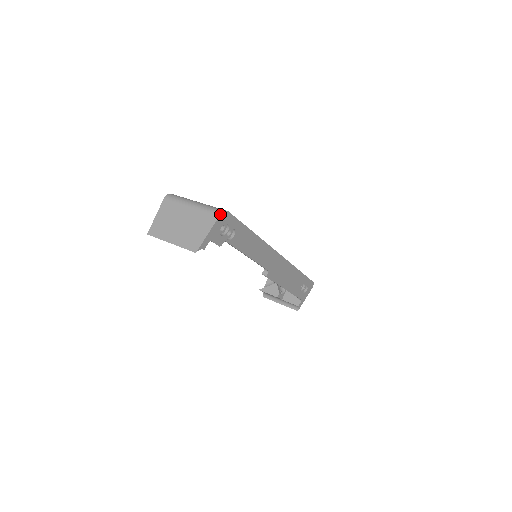
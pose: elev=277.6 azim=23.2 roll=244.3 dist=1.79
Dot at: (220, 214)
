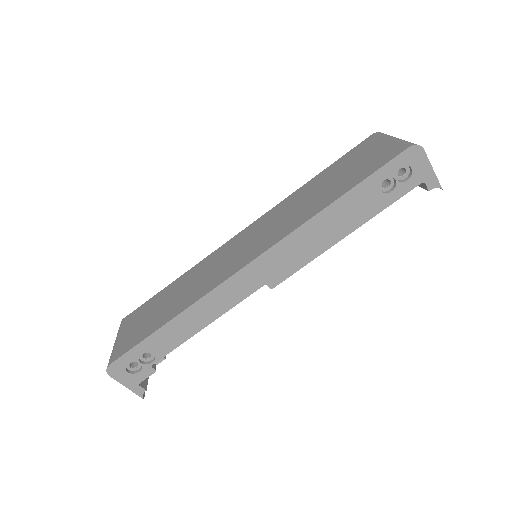
Dot at: (108, 374)
